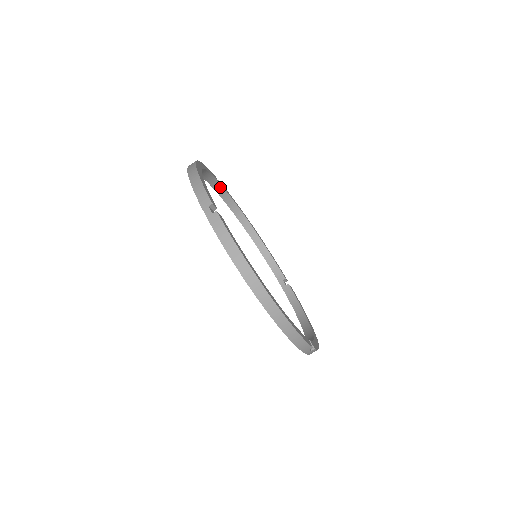
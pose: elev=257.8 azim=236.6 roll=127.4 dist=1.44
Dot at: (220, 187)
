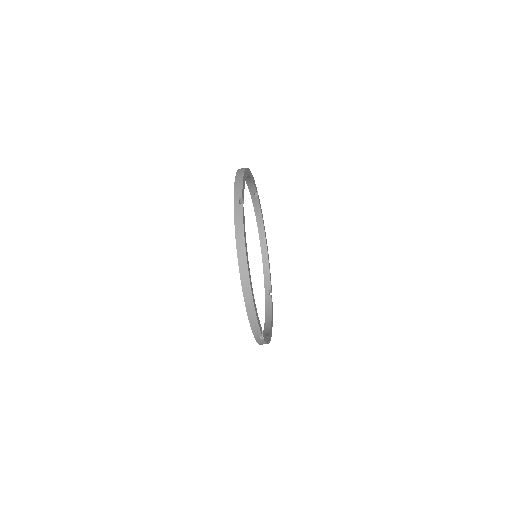
Dot at: (242, 202)
